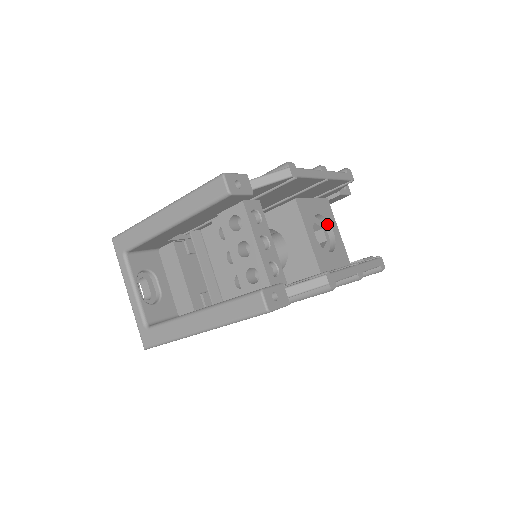
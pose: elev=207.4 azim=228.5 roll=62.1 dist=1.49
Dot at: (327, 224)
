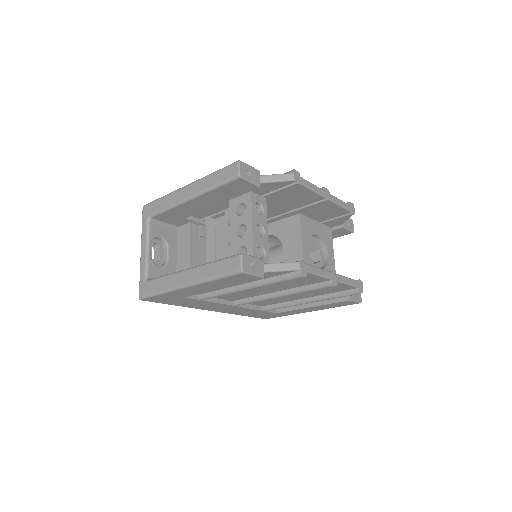
Dot at: (324, 247)
